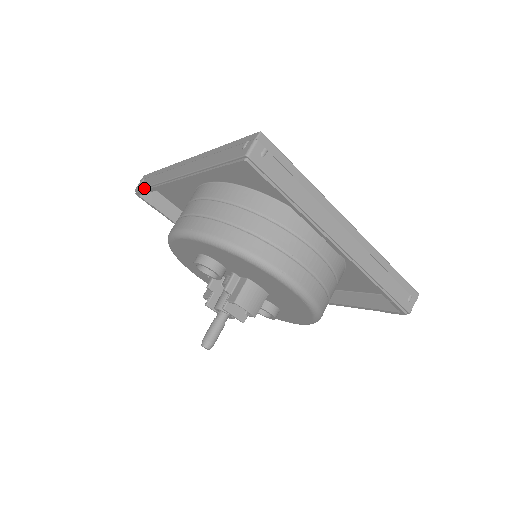
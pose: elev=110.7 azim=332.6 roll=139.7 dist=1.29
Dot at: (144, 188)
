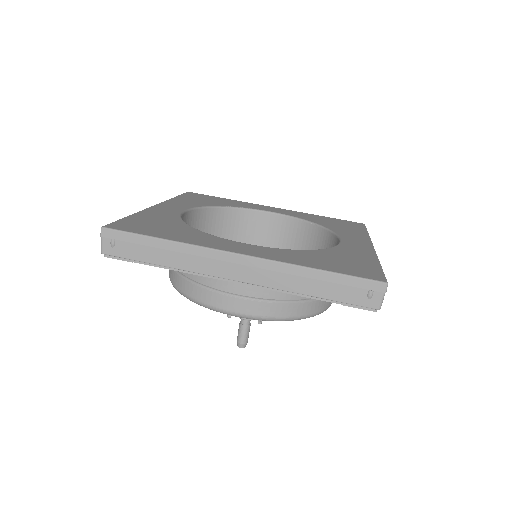
Dot at: (135, 261)
